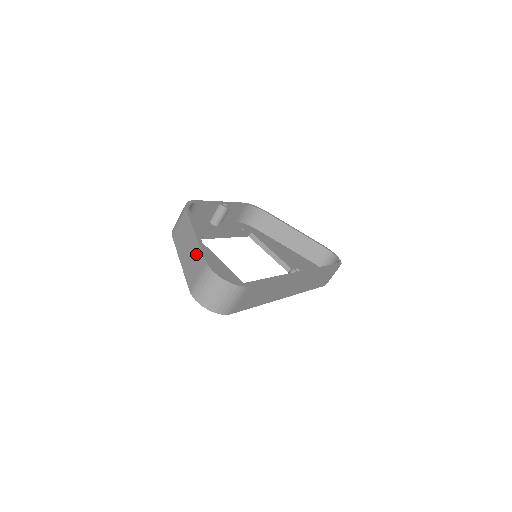
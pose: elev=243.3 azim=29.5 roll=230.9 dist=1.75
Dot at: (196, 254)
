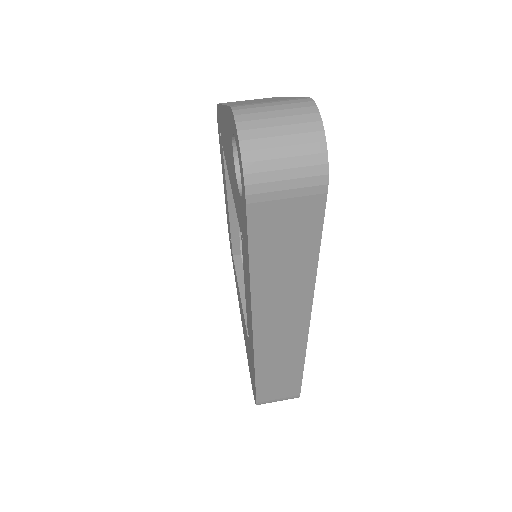
Dot at: occluded
